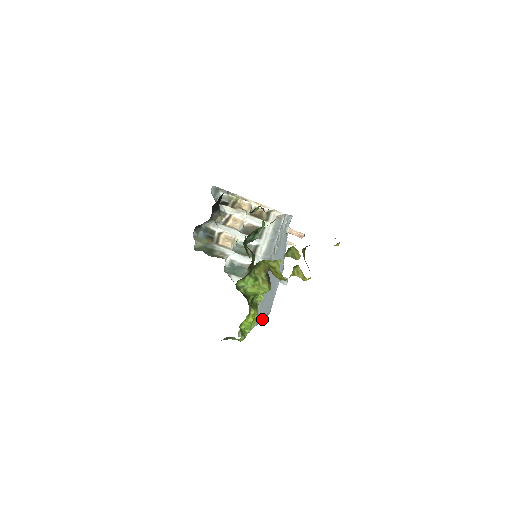
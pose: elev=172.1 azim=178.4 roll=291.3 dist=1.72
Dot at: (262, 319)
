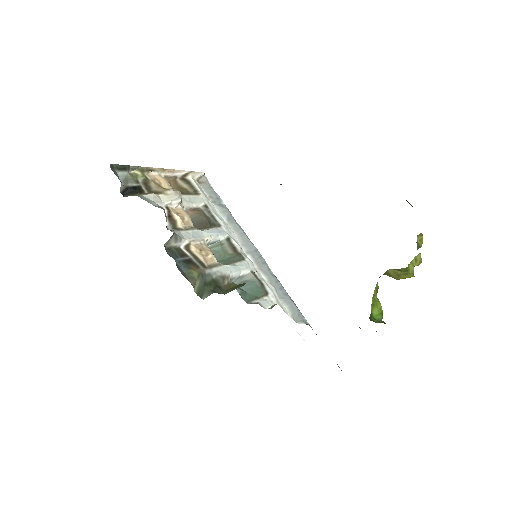
Dot at: occluded
